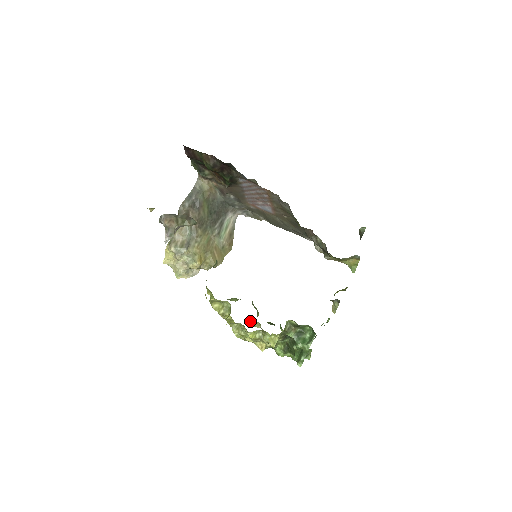
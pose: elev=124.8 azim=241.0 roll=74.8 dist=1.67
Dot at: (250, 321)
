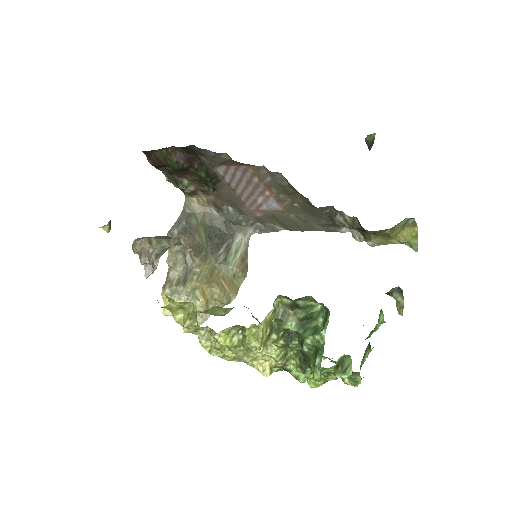
Dot at: occluded
